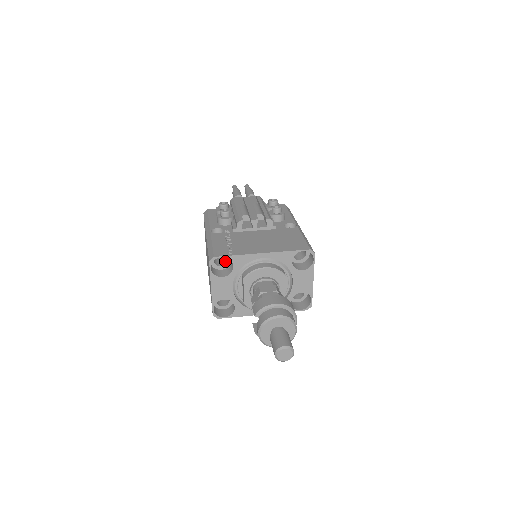
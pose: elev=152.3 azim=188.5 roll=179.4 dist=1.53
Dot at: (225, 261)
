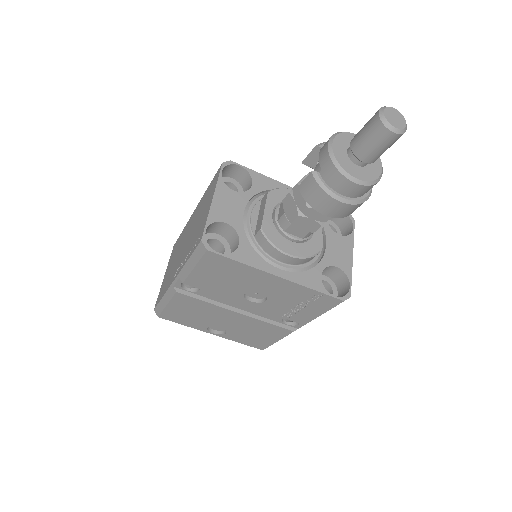
Dot at: occluded
